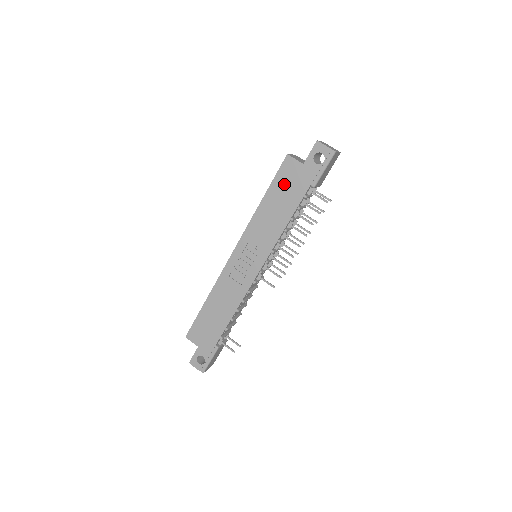
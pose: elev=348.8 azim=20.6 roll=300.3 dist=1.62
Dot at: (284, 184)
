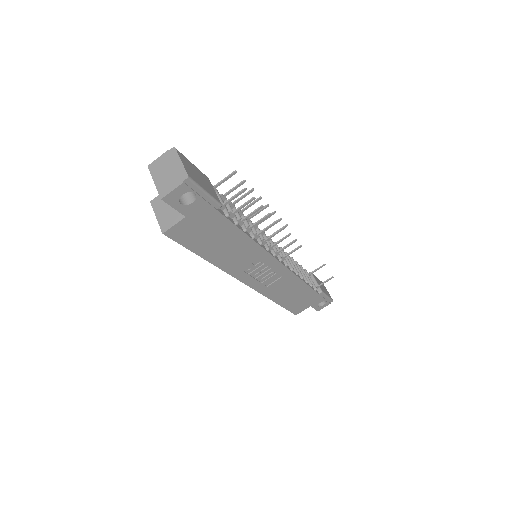
Dot at: (200, 238)
